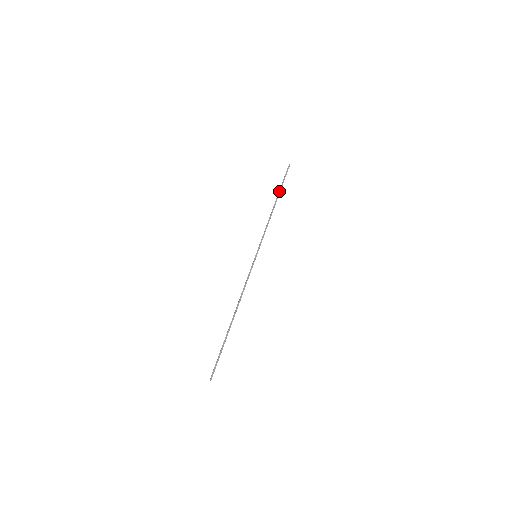
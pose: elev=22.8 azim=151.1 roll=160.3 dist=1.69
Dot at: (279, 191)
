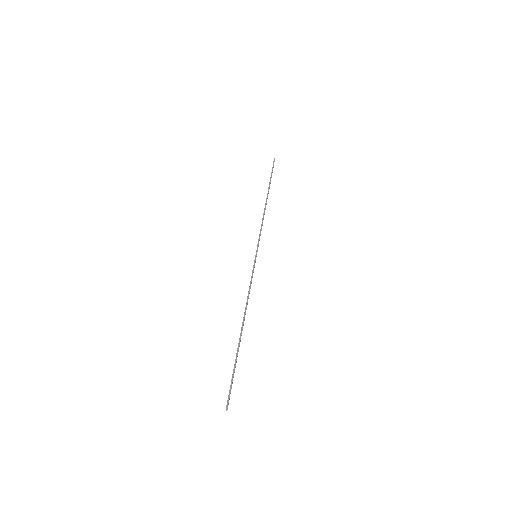
Dot at: occluded
